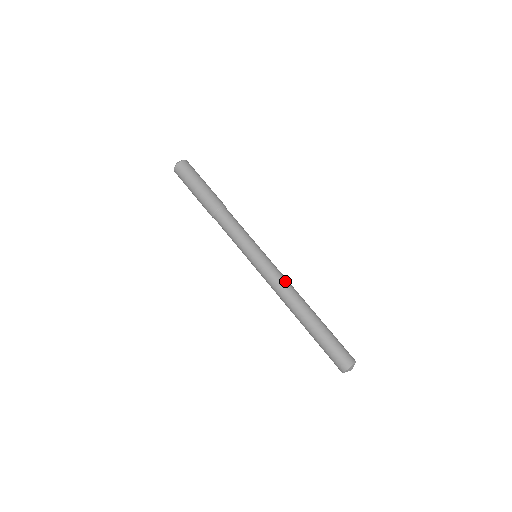
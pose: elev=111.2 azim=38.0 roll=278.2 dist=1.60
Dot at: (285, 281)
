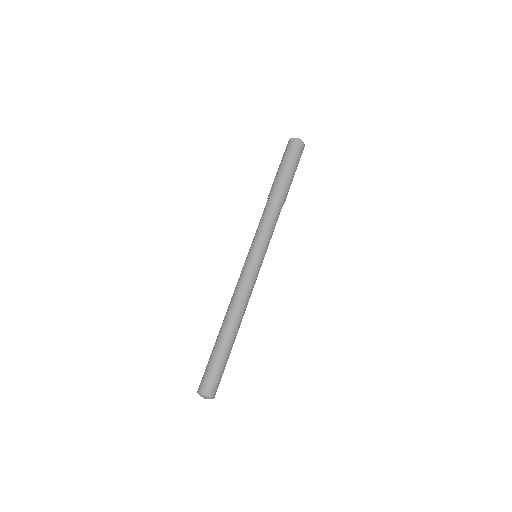
Dot at: (243, 292)
